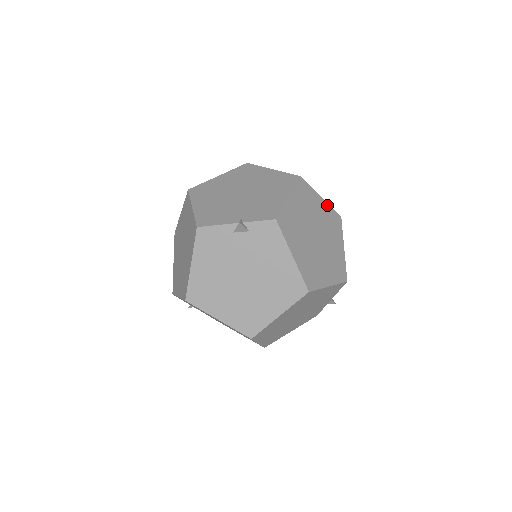
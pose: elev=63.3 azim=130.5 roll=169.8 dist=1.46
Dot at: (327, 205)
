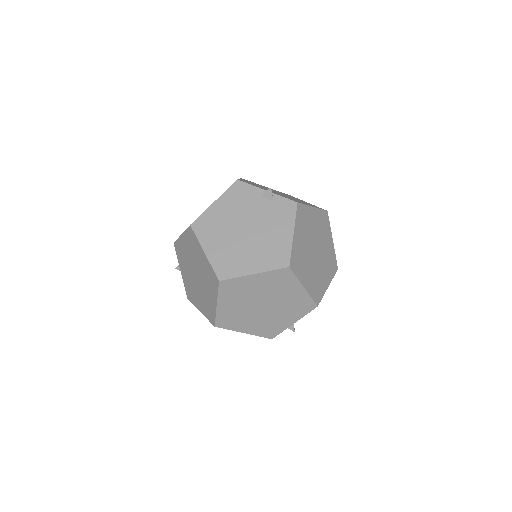
Dot at: (333, 249)
